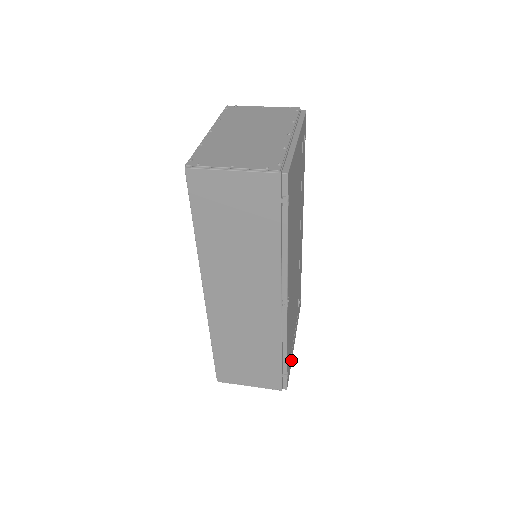
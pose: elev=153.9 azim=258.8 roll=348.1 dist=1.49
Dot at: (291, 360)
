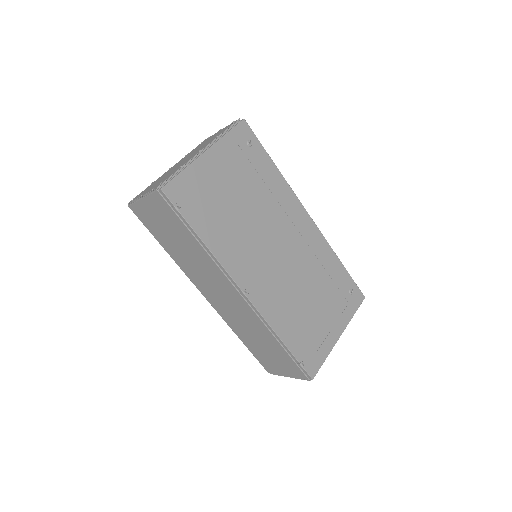
Dot at: (327, 351)
